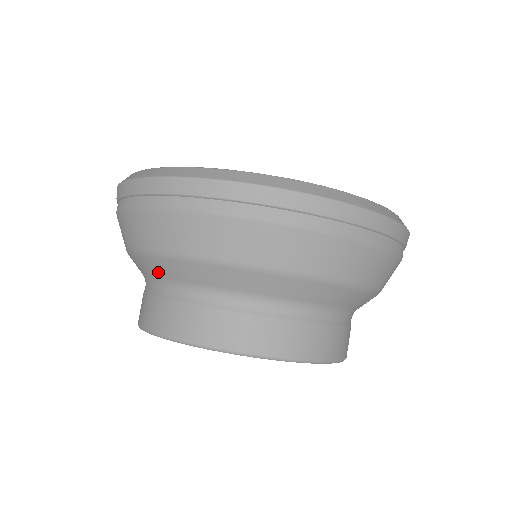
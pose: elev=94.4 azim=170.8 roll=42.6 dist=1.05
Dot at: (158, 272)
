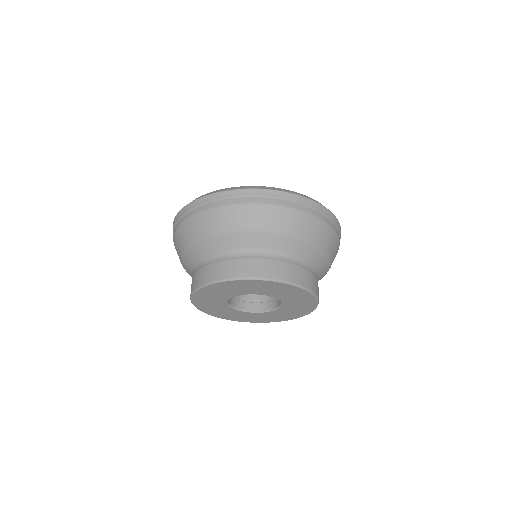
Dot at: (229, 244)
